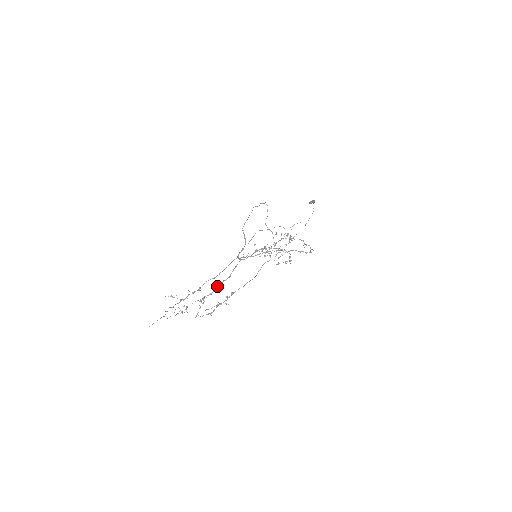
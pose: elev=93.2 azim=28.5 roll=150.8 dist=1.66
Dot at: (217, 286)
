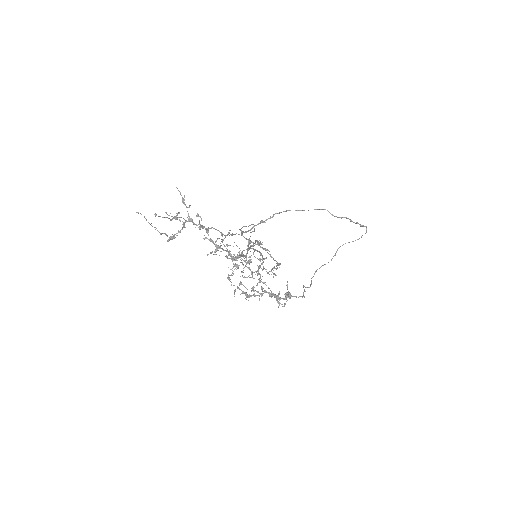
Dot at: occluded
